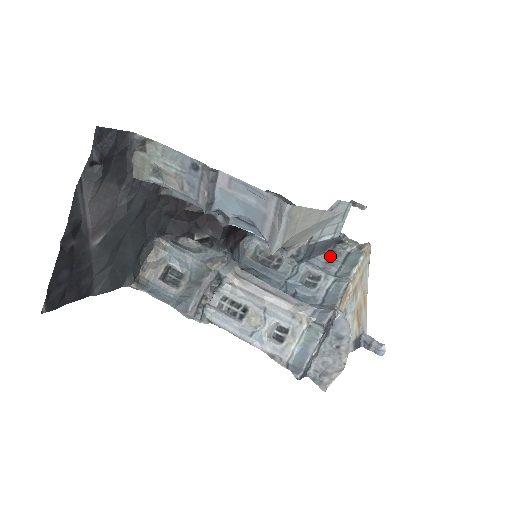
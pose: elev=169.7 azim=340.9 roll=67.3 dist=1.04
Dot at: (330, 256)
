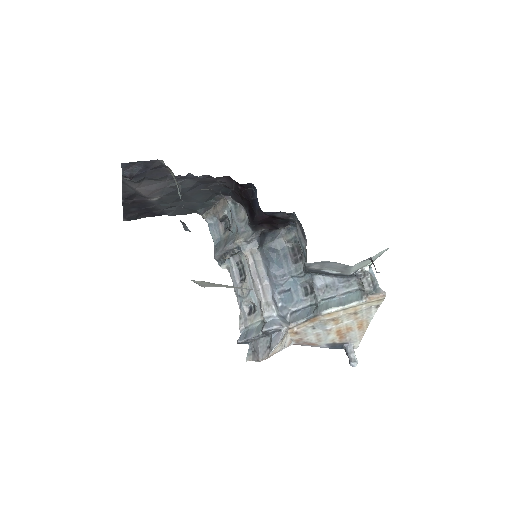
Dot at: (338, 282)
